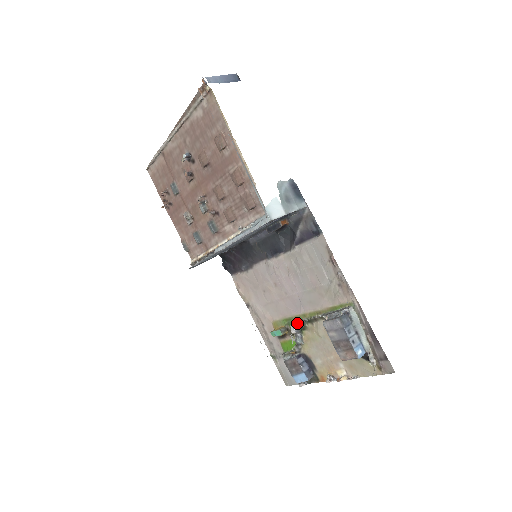
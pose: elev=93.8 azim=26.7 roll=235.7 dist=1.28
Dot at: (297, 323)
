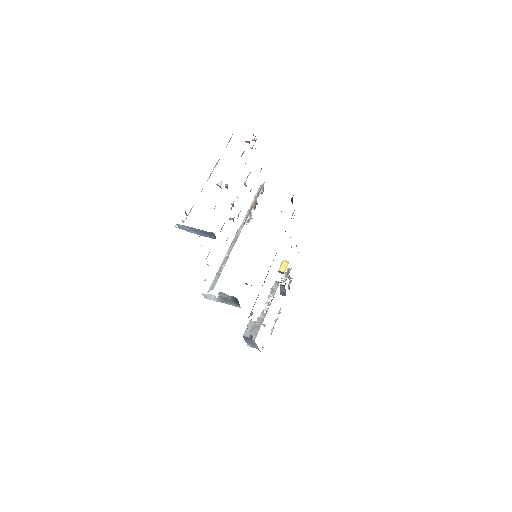
Dot at: (272, 288)
